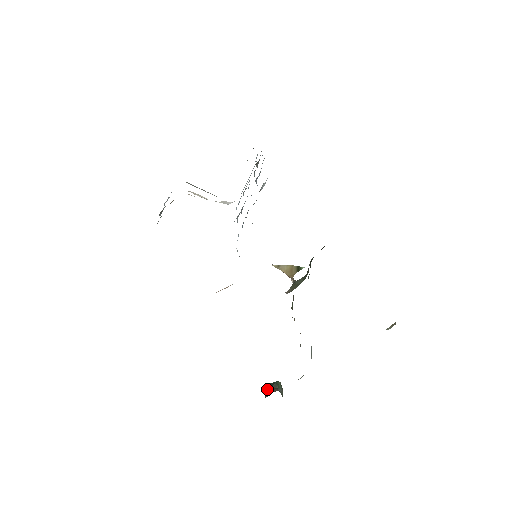
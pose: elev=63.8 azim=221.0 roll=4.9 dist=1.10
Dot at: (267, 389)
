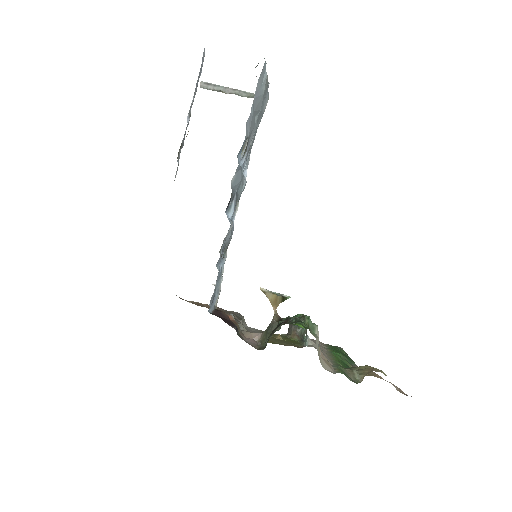
Dot at: (290, 326)
